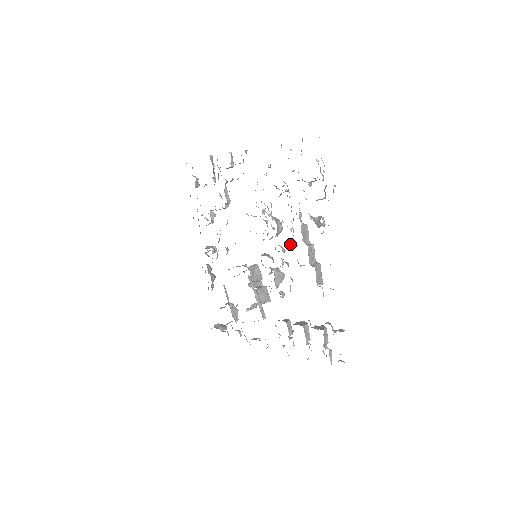
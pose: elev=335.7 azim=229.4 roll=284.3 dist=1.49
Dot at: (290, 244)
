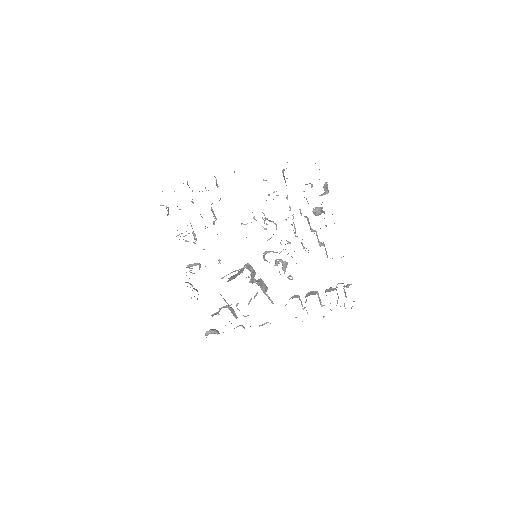
Dot at: (296, 236)
